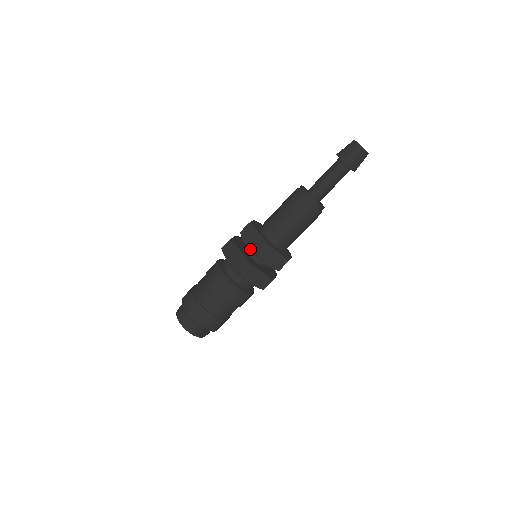
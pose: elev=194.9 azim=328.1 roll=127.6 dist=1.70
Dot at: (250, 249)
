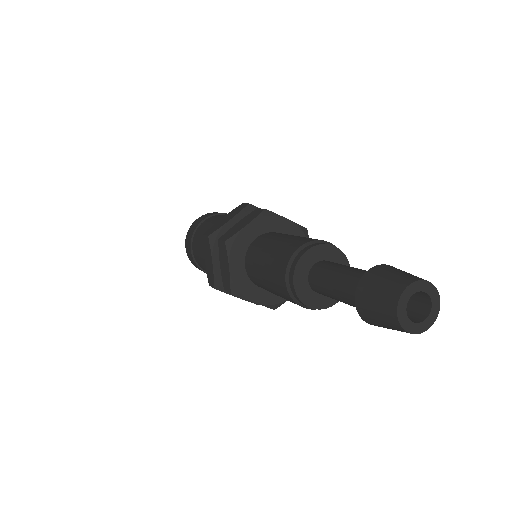
Dot at: (221, 275)
